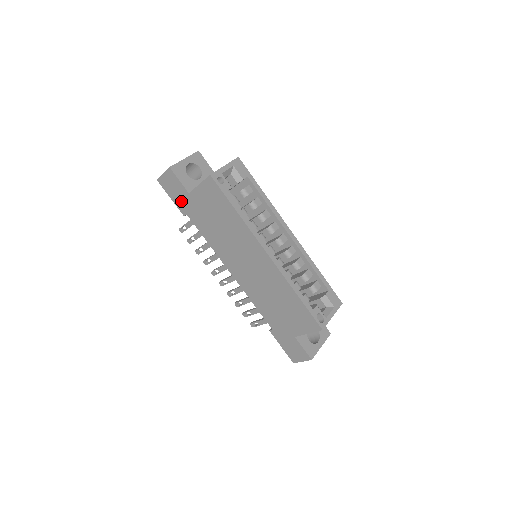
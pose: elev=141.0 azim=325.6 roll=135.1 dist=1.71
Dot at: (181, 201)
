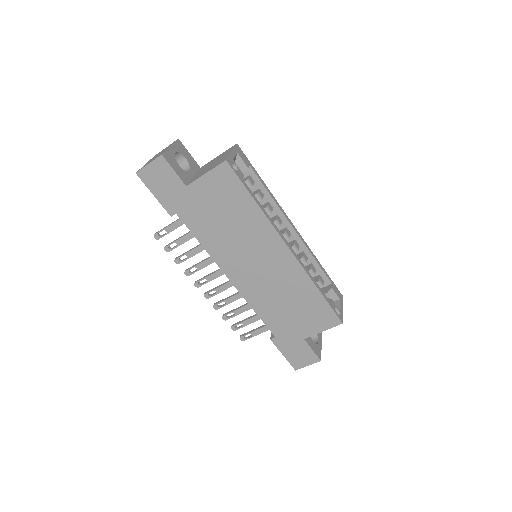
Dot at: (171, 197)
